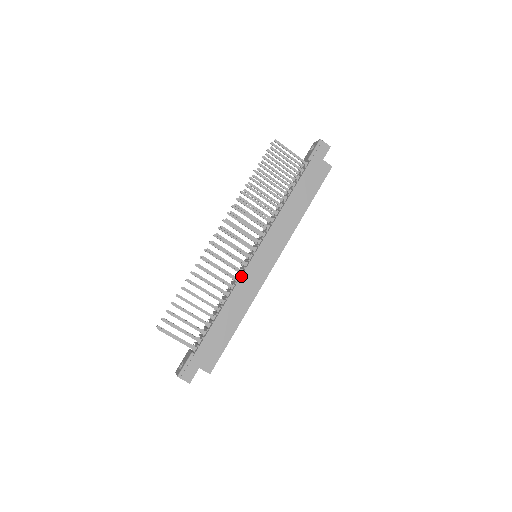
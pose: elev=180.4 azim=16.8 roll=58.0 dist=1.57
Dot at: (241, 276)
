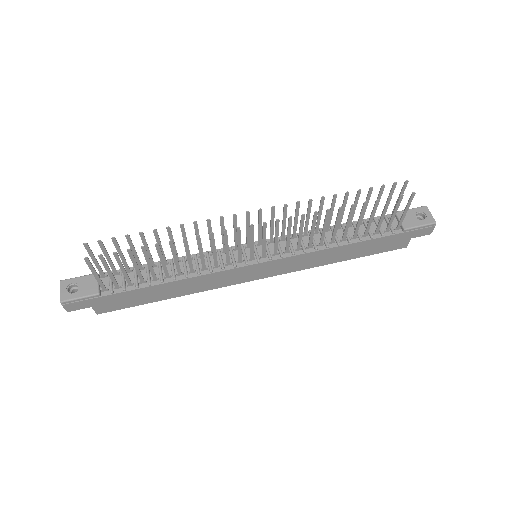
Dot at: (223, 271)
